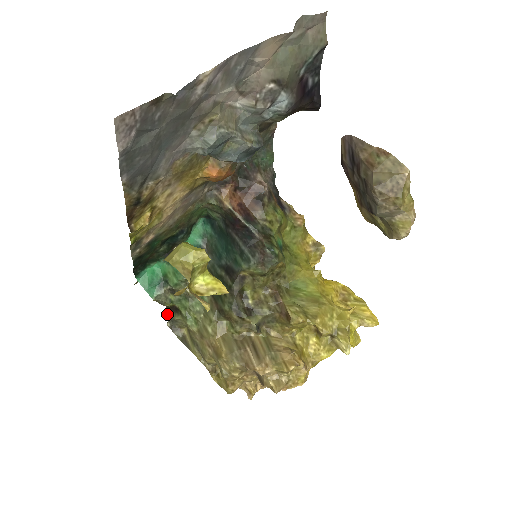
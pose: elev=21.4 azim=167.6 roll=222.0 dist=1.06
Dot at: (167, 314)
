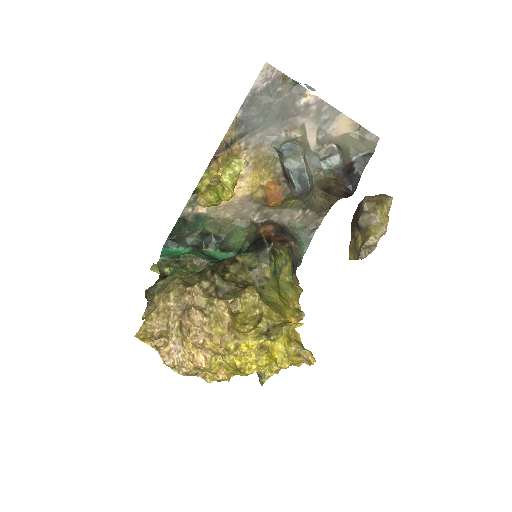
Dot at: occluded
